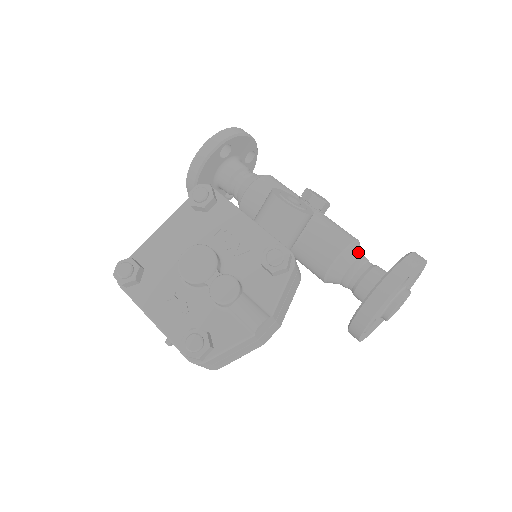
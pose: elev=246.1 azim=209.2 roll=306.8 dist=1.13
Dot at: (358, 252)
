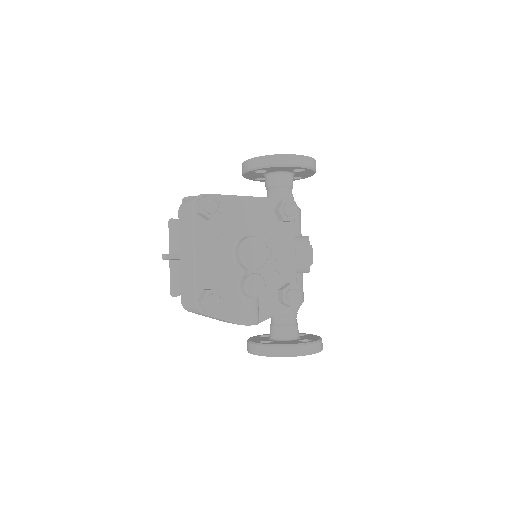
Dot at: occluded
